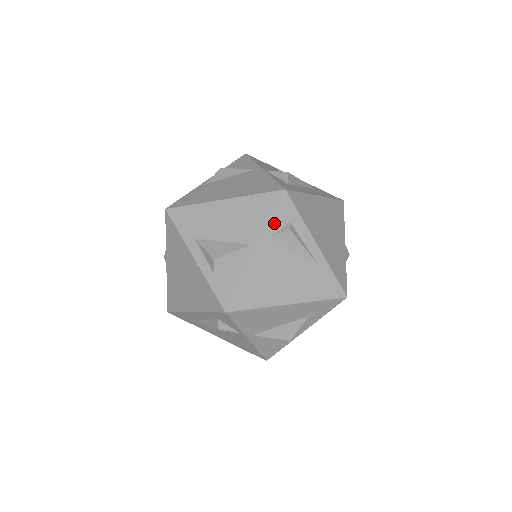
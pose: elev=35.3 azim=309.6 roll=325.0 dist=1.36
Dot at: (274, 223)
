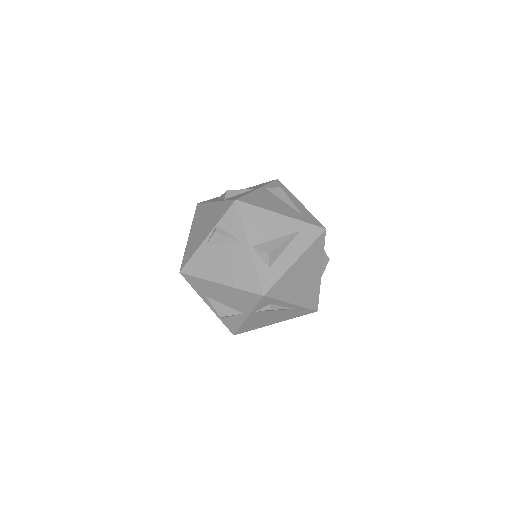
Dot at: (258, 307)
